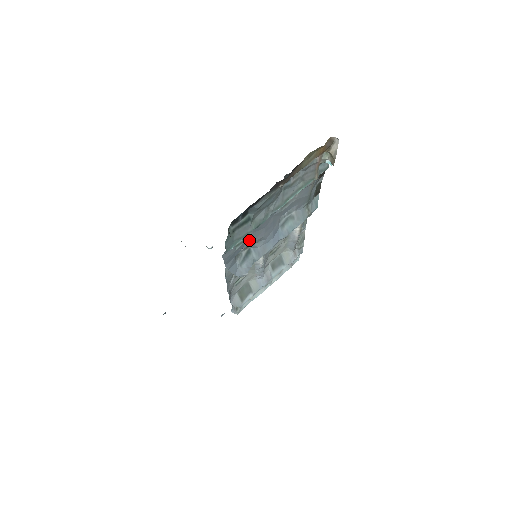
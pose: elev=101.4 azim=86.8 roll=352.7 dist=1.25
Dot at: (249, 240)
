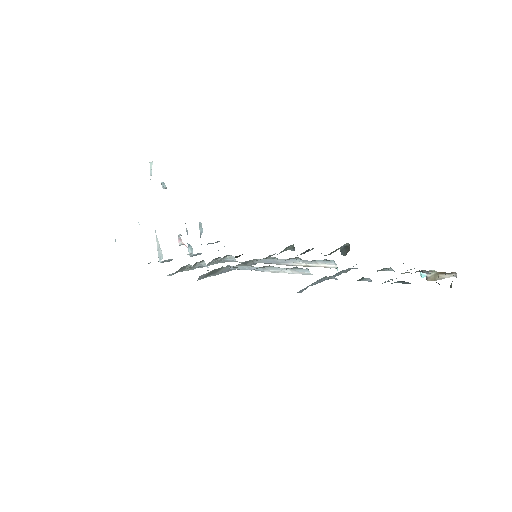
Dot at: occluded
